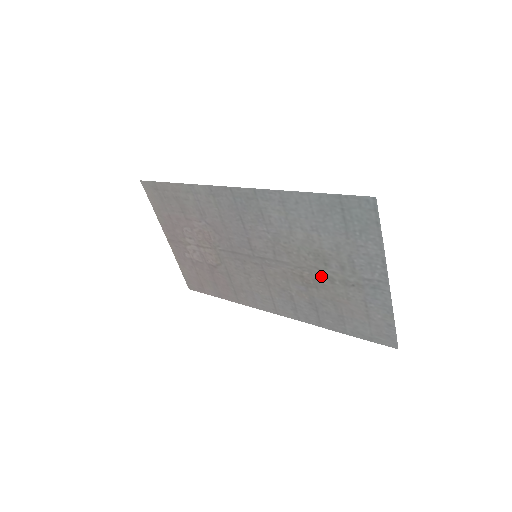
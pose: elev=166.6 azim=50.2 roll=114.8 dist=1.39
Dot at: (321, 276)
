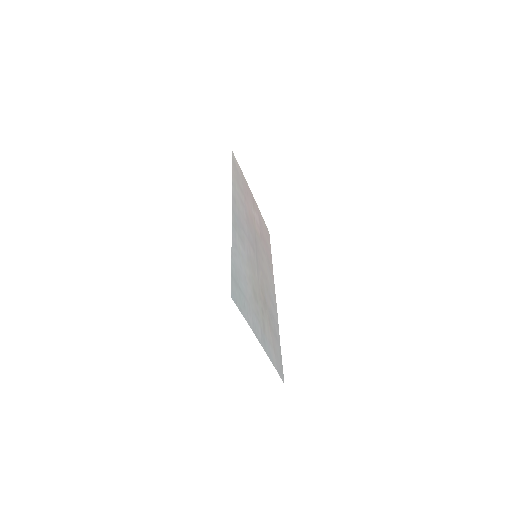
Dot at: (262, 304)
